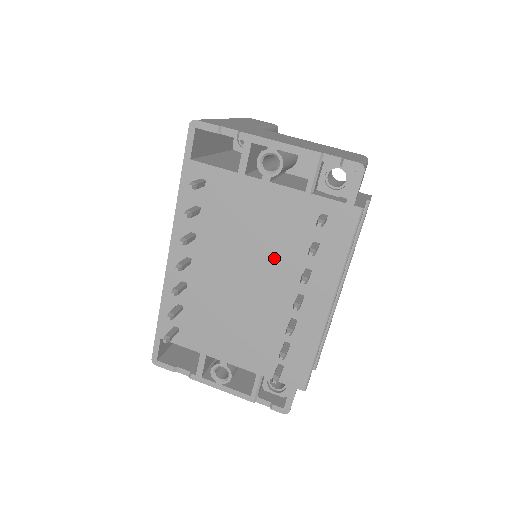
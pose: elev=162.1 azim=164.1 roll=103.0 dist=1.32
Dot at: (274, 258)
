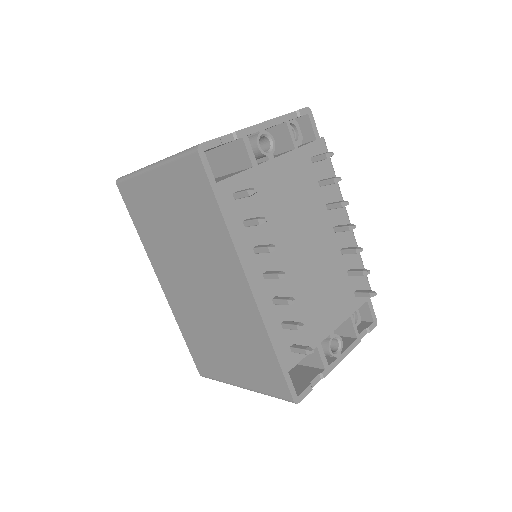
Dot at: (308, 215)
